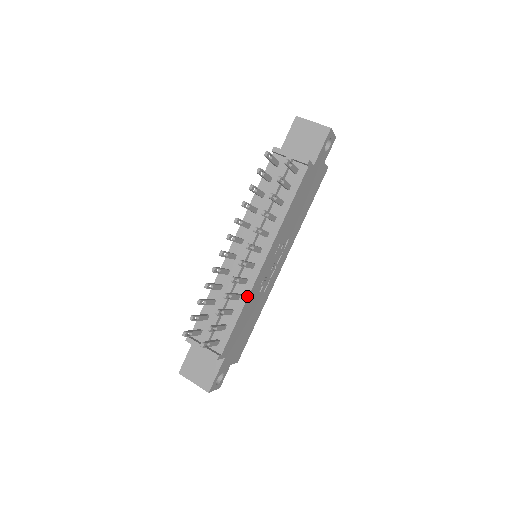
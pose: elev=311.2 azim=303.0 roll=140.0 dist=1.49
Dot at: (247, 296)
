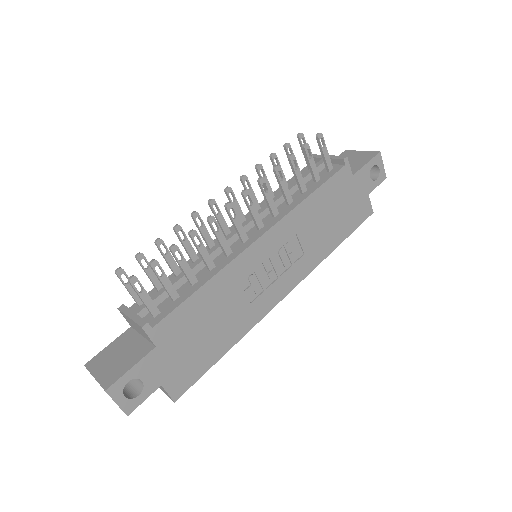
Dot at: (222, 267)
